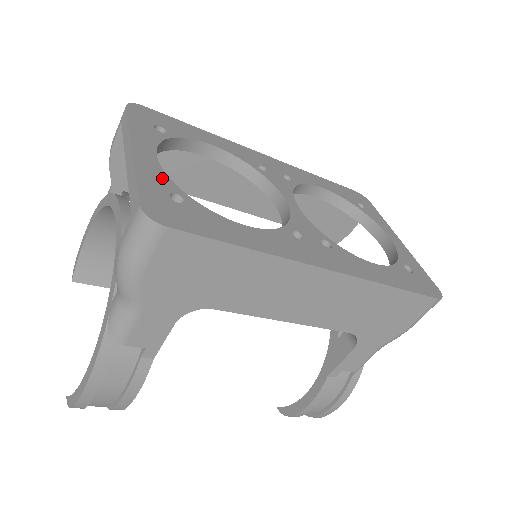
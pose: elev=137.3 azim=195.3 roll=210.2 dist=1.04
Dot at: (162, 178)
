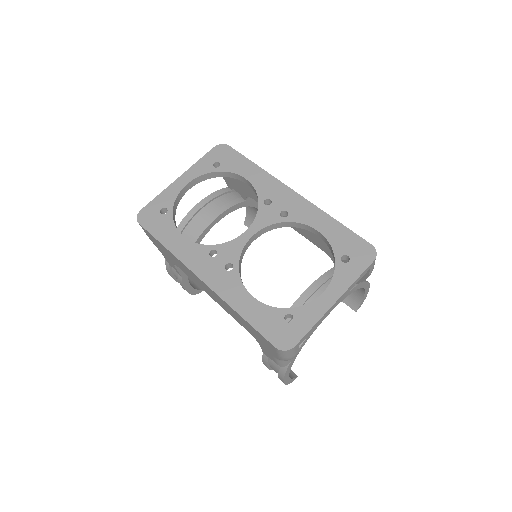
Dot at: (171, 198)
